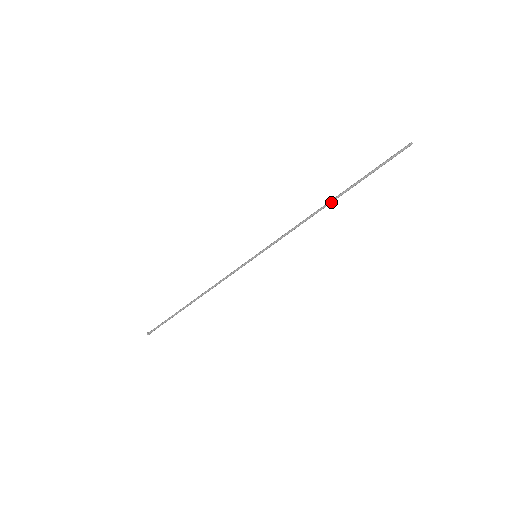
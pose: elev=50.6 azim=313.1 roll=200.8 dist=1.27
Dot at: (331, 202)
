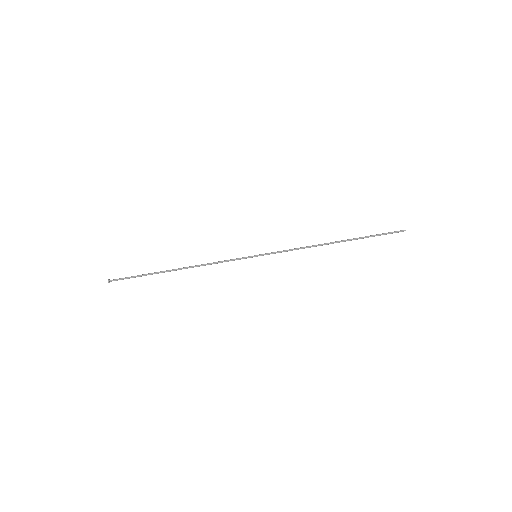
Dot at: (335, 242)
